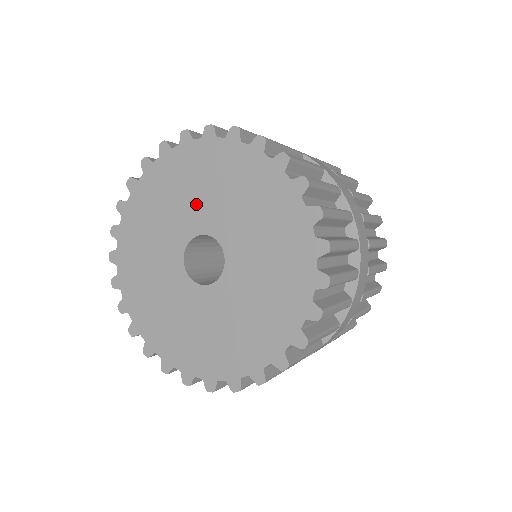
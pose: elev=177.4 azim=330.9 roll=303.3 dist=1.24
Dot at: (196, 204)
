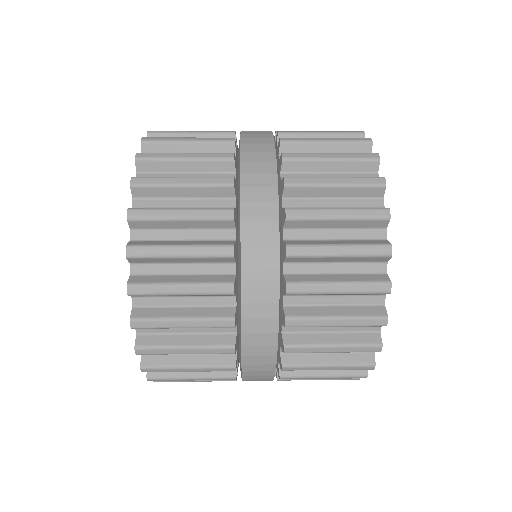
Dot at: occluded
